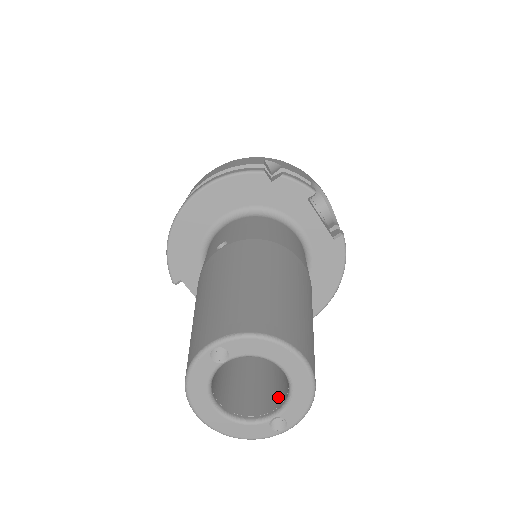
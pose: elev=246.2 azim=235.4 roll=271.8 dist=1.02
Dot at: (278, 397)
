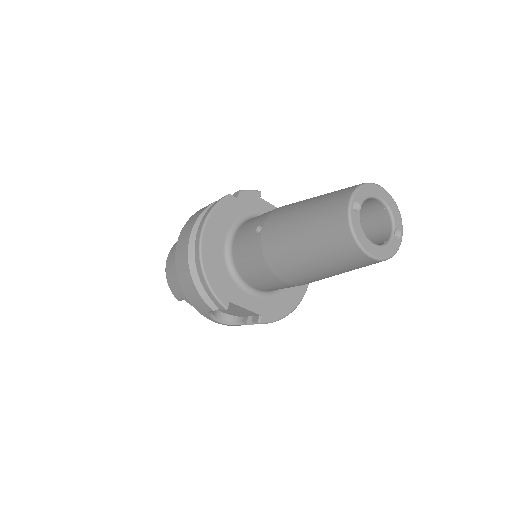
Dot at: (383, 228)
